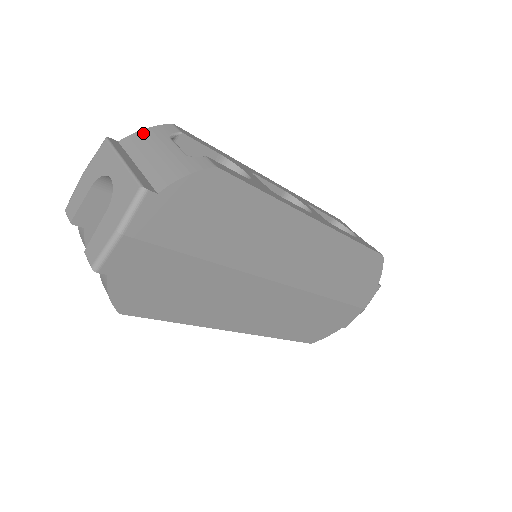
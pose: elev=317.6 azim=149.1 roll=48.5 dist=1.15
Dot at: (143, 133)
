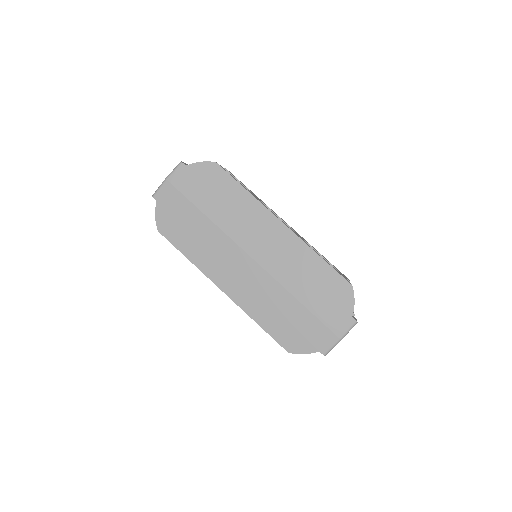
Dot at: occluded
